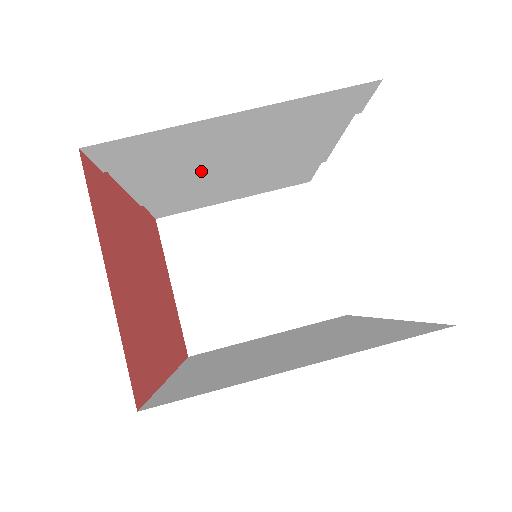
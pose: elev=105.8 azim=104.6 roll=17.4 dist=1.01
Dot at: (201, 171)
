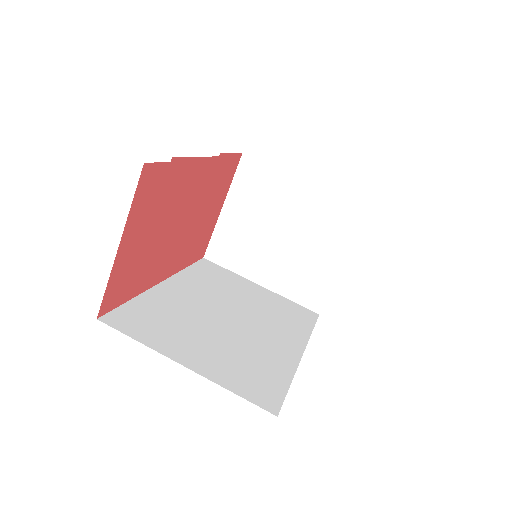
Dot at: occluded
